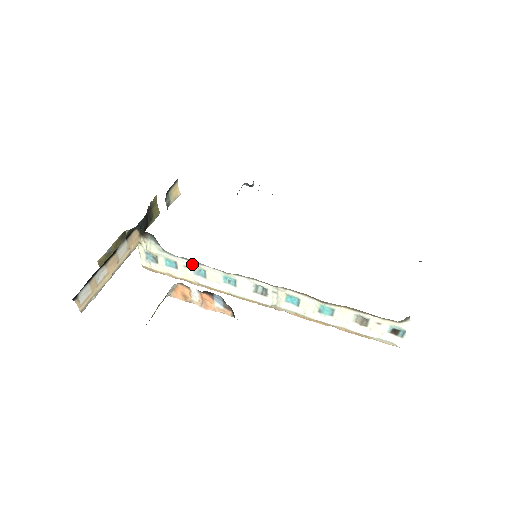
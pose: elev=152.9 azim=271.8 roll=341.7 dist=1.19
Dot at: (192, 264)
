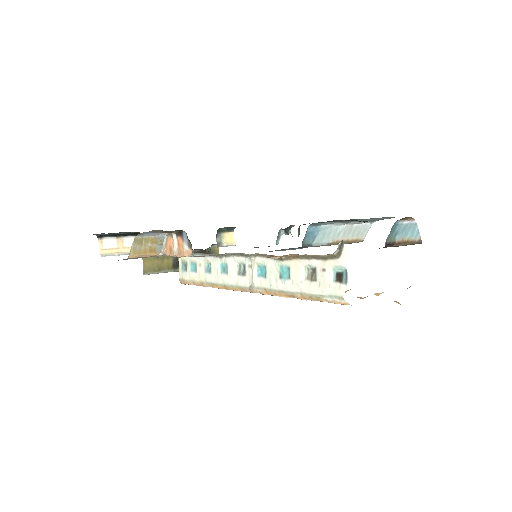
Dot at: (204, 259)
